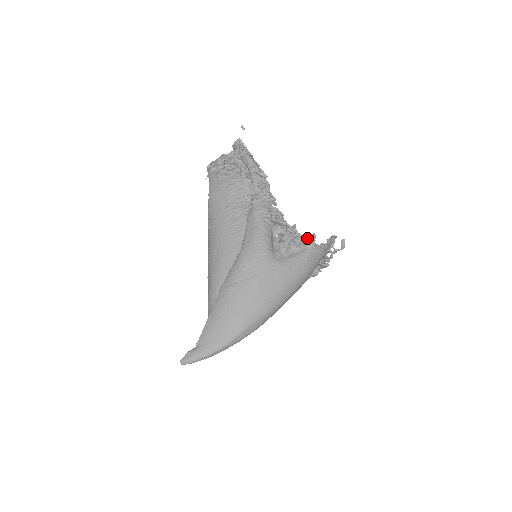
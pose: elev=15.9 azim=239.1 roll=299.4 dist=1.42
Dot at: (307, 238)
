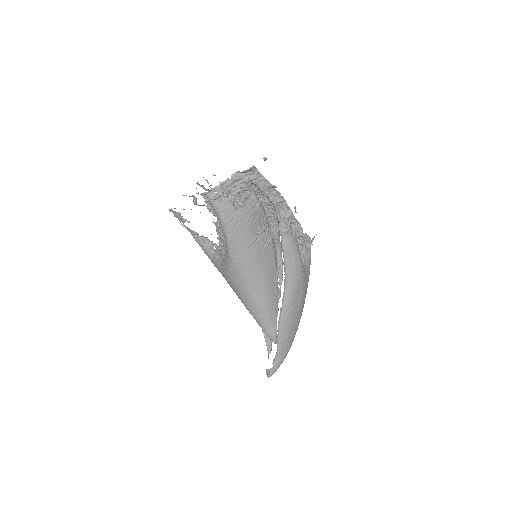
Dot at: (313, 239)
